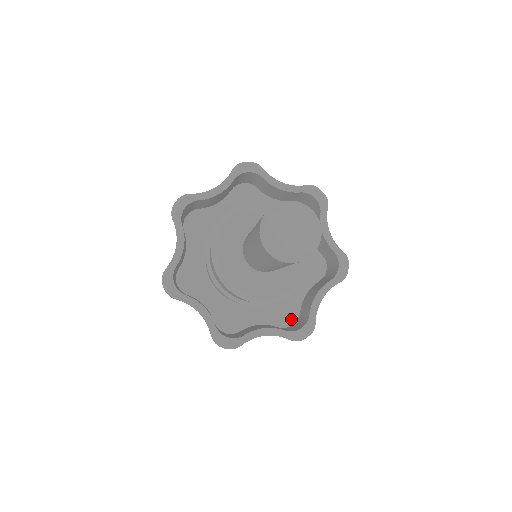
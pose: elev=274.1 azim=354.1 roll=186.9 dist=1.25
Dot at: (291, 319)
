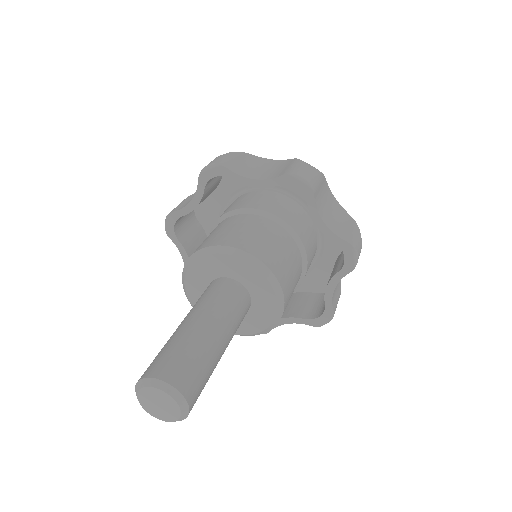
Dot at: (326, 285)
